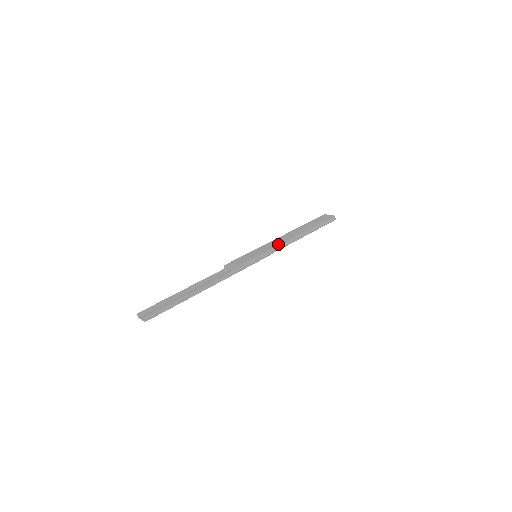
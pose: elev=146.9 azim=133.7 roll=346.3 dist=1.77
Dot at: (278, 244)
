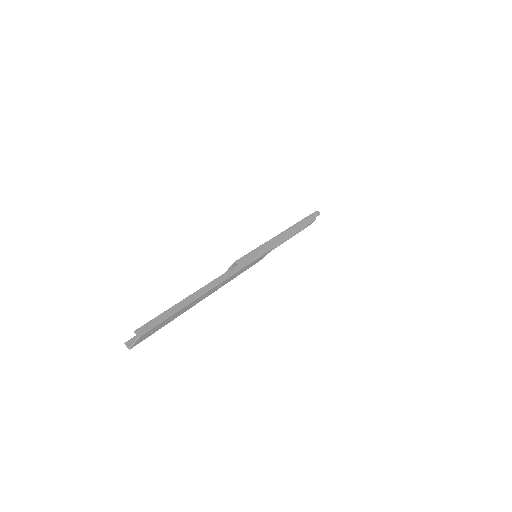
Dot at: (273, 237)
